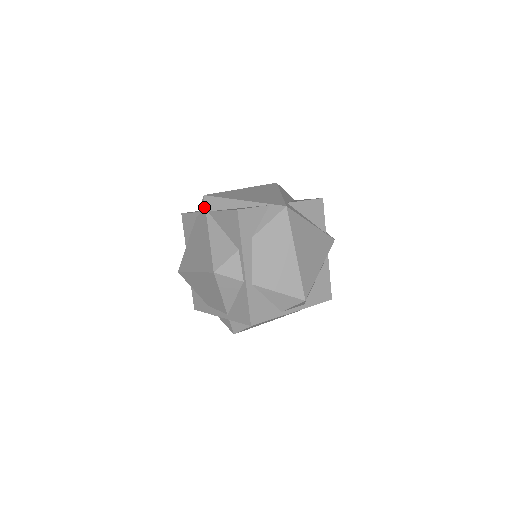
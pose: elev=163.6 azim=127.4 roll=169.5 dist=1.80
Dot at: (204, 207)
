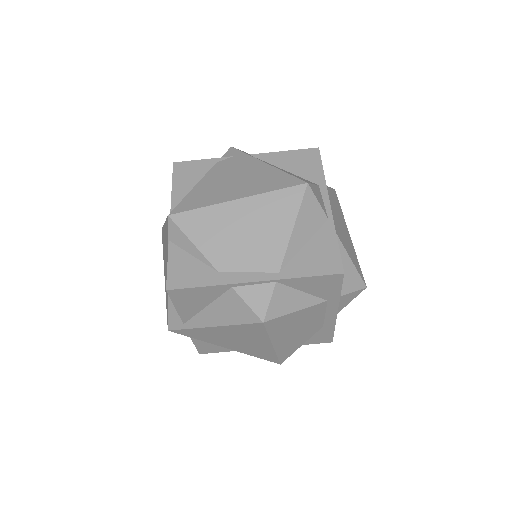
Dot at: (239, 152)
